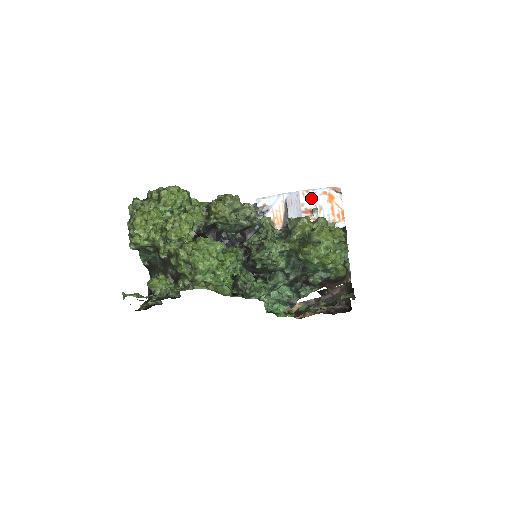
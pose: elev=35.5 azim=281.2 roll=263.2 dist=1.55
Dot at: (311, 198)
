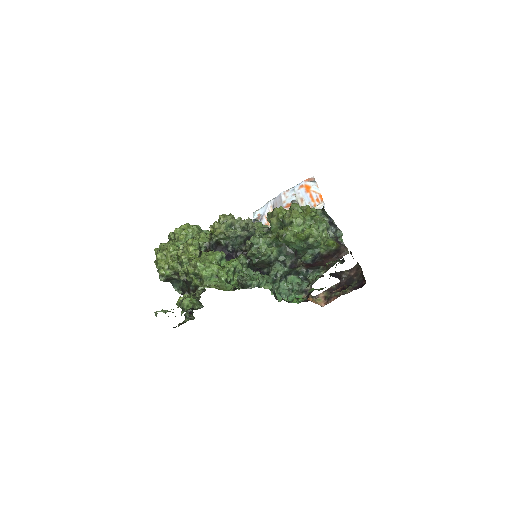
Dot at: (291, 194)
